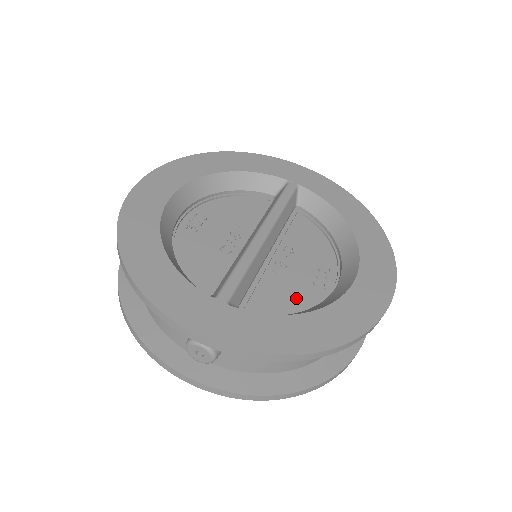
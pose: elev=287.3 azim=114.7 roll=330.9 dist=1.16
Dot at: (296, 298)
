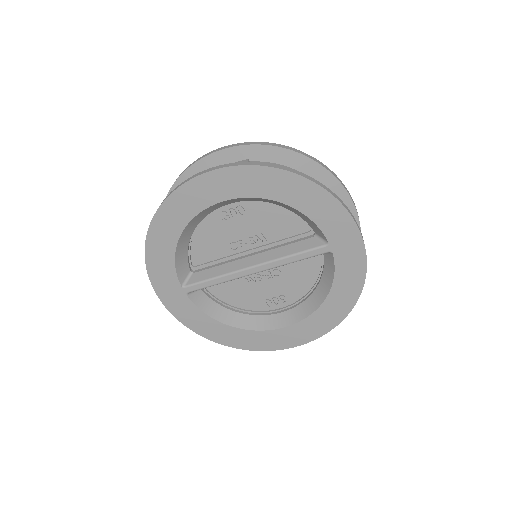
Dot at: (244, 300)
